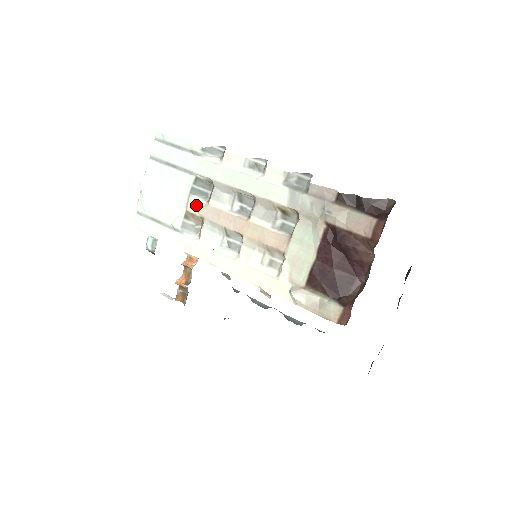
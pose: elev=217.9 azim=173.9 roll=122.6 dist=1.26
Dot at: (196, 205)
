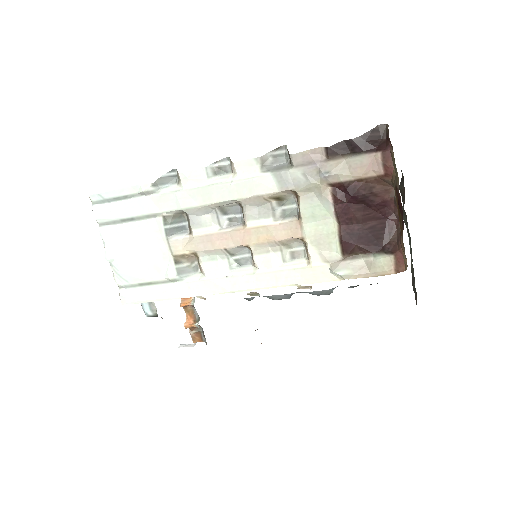
Dot at: (180, 244)
